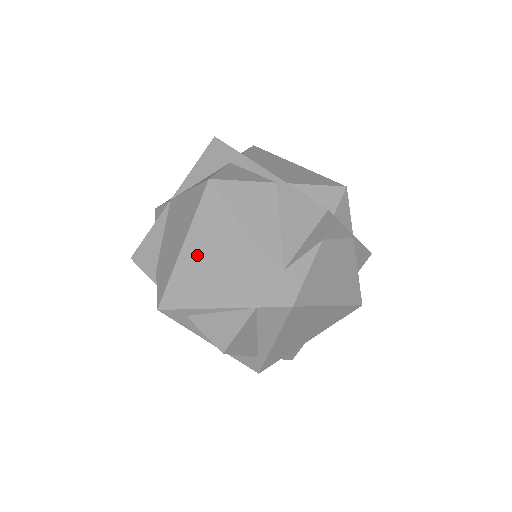
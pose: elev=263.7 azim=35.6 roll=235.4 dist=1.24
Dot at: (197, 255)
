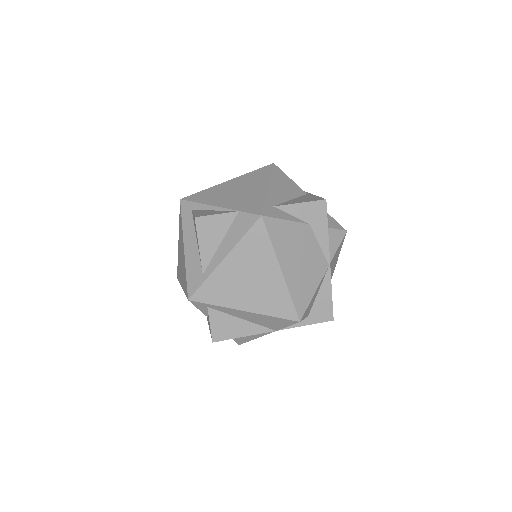
Dot at: (232, 185)
